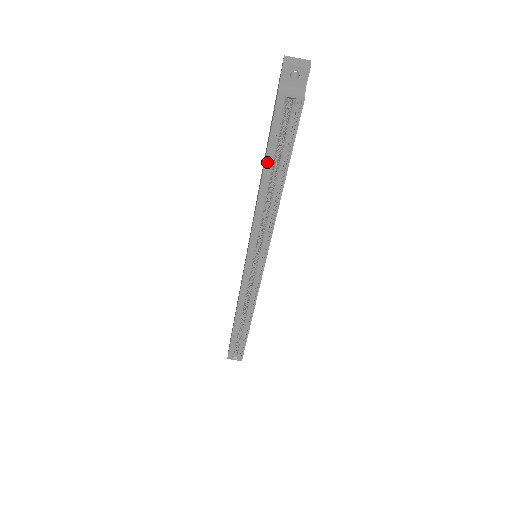
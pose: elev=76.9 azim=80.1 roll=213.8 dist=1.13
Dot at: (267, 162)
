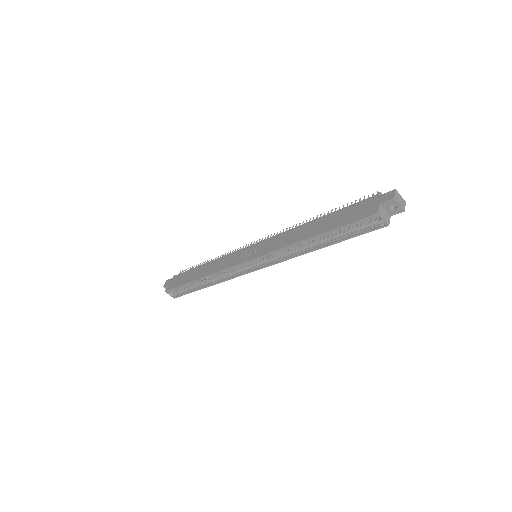
Dot at: (329, 231)
